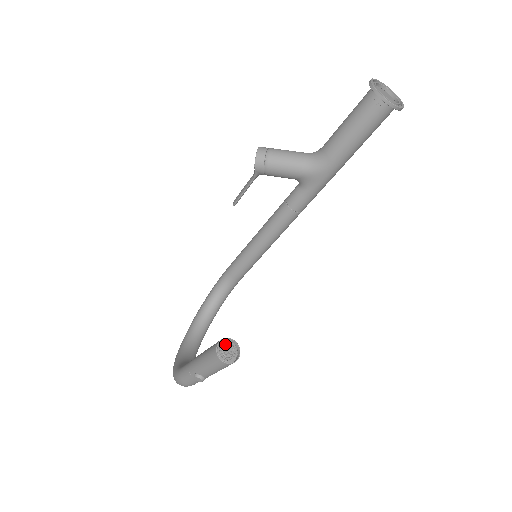
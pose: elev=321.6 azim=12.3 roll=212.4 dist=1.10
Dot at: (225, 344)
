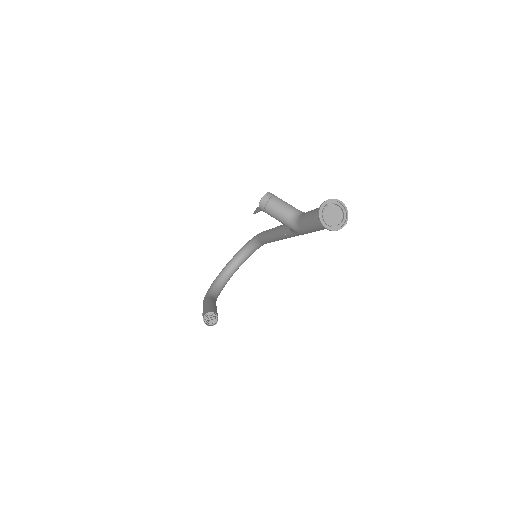
Dot at: (210, 315)
